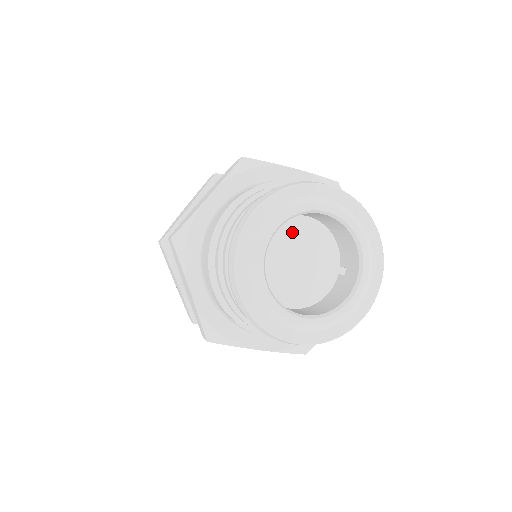
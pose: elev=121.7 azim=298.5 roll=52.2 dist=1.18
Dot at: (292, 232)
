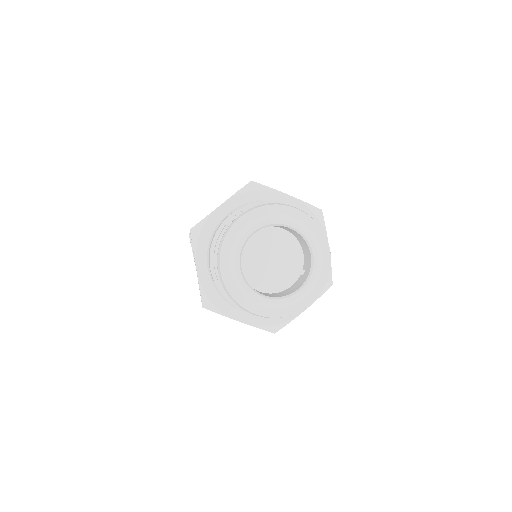
Dot at: (271, 238)
